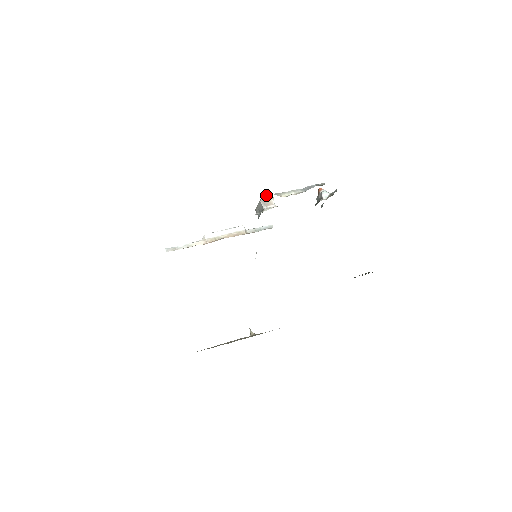
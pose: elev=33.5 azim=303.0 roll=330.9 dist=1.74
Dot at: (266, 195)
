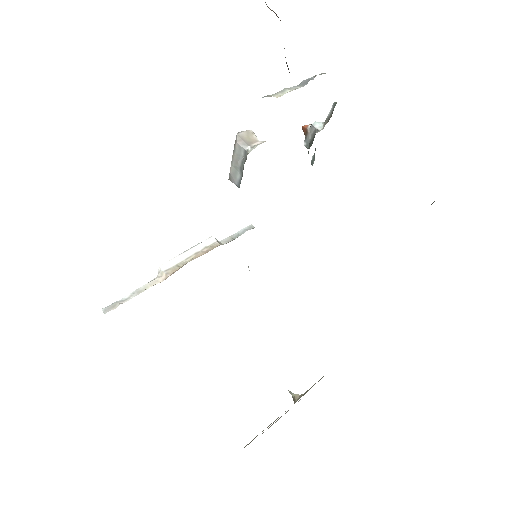
Dot at: (241, 131)
